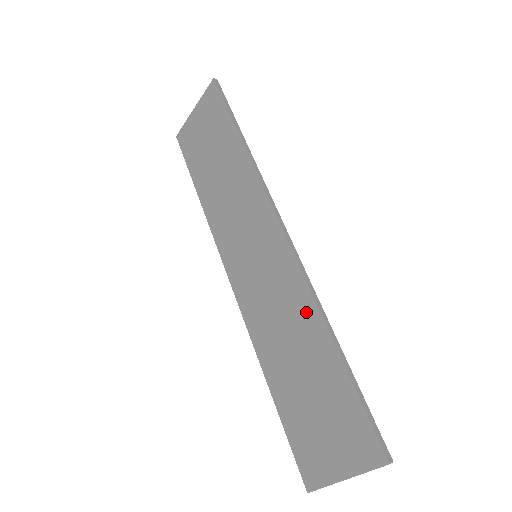
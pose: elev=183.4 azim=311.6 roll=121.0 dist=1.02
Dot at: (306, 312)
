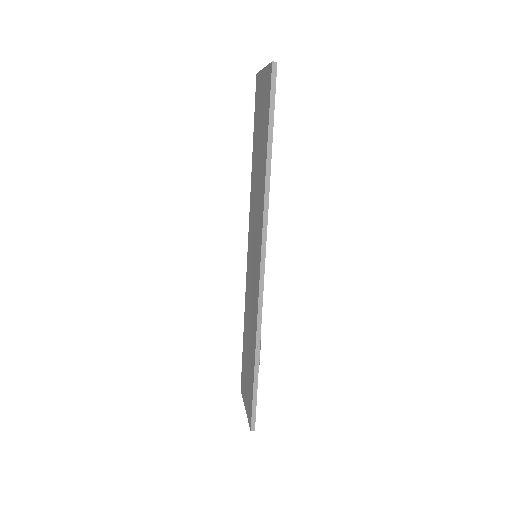
Dot at: (254, 328)
